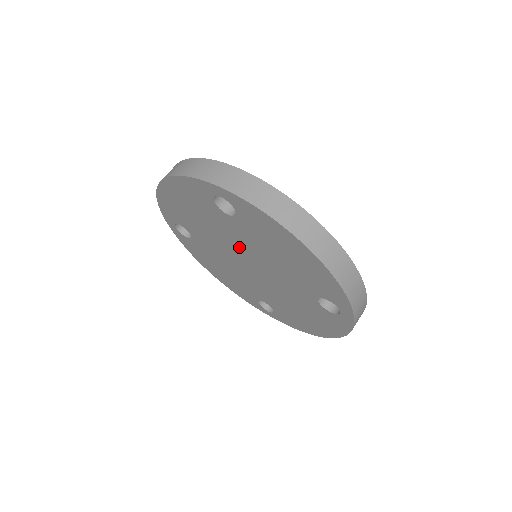
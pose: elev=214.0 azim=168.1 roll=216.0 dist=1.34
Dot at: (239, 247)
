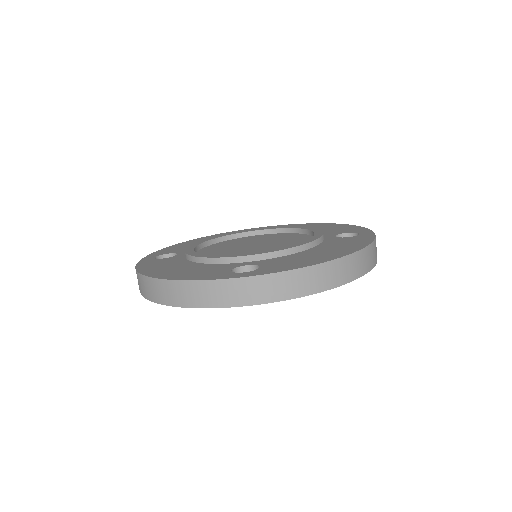
Dot at: occluded
